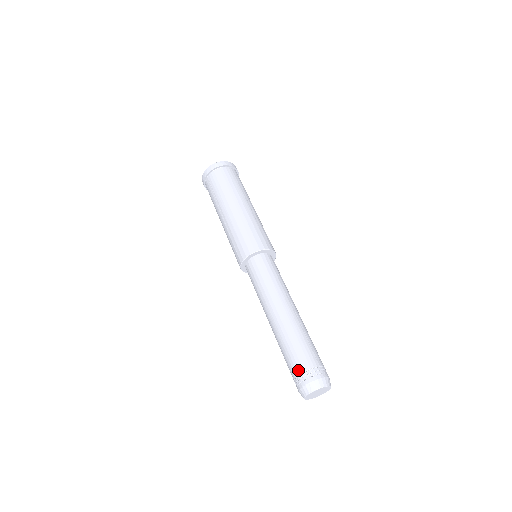
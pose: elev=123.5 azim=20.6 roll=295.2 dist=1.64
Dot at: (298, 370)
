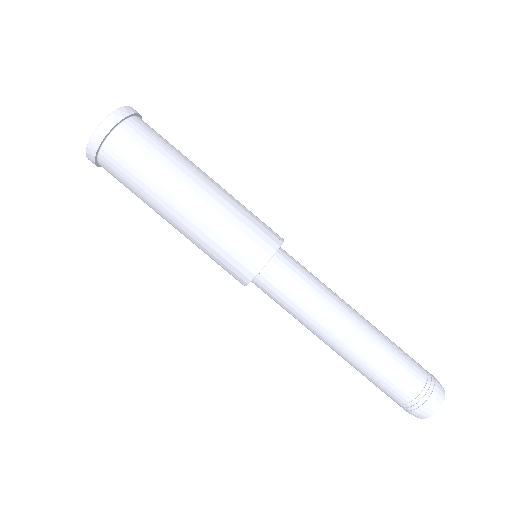
Dot at: occluded
